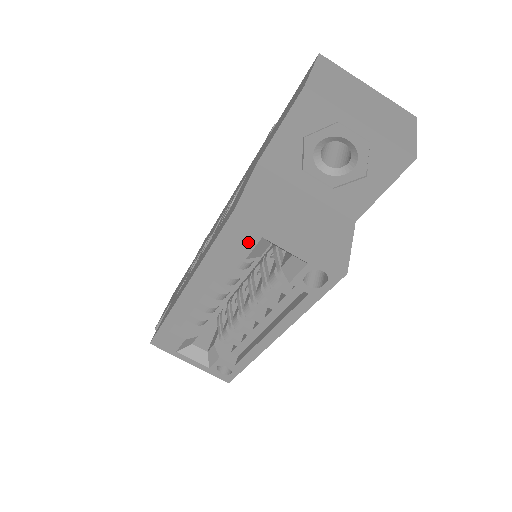
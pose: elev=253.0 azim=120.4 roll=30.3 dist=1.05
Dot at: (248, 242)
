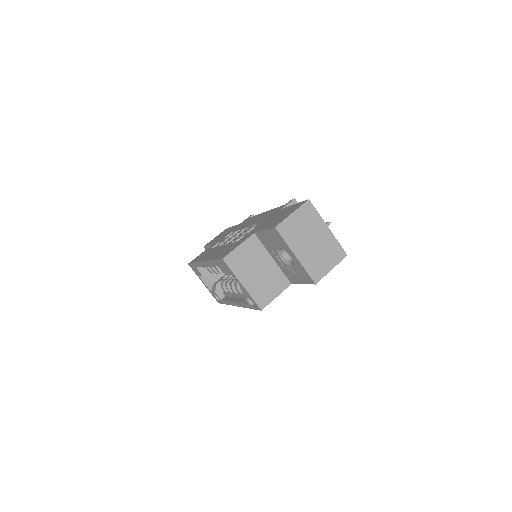
Dot at: (227, 271)
